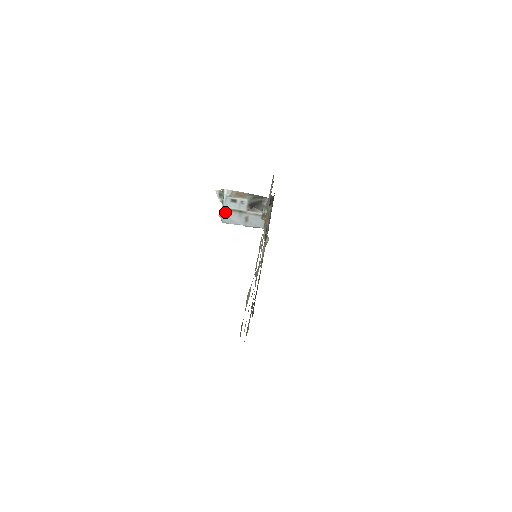
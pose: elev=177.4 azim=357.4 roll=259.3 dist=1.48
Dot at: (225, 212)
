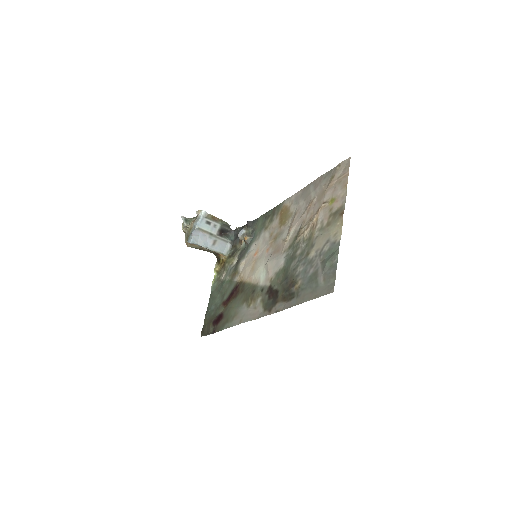
Dot at: (198, 232)
